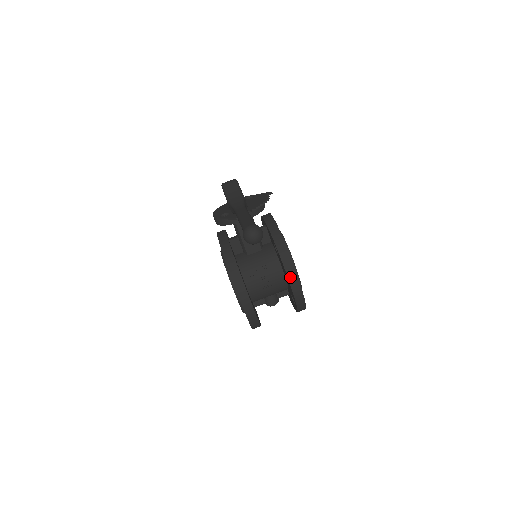
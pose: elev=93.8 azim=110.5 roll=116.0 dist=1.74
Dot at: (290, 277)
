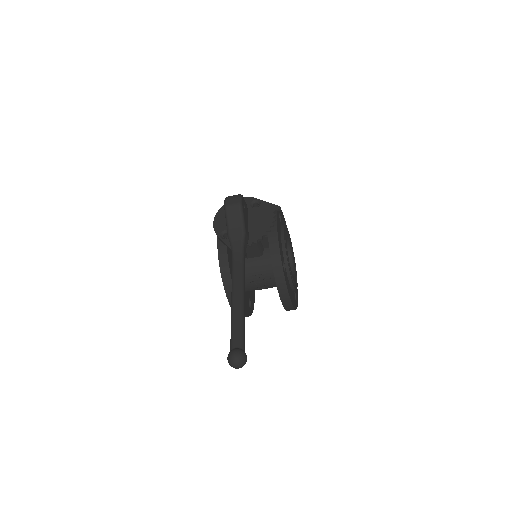
Dot at: (283, 301)
